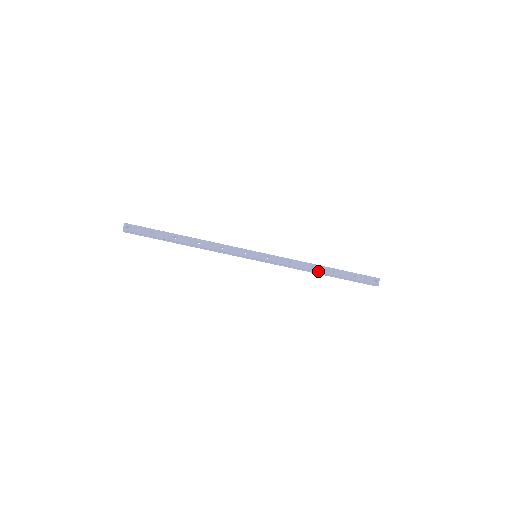
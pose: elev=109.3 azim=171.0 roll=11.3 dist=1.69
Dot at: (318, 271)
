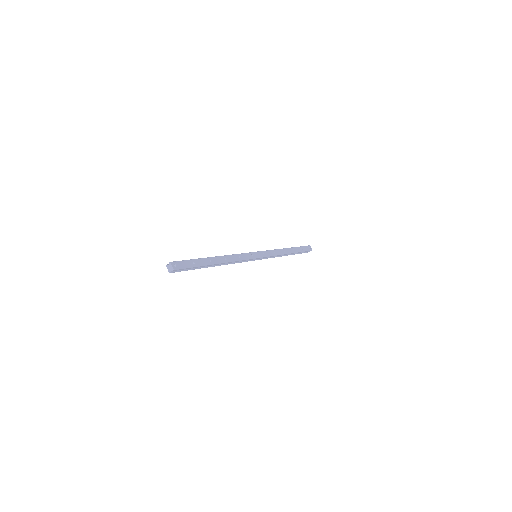
Dot at: (288, 253)
